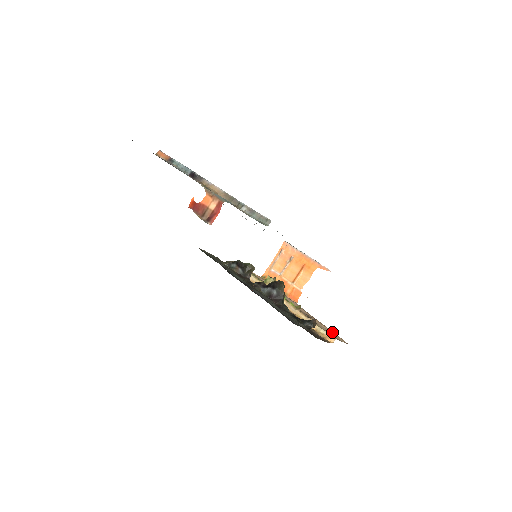
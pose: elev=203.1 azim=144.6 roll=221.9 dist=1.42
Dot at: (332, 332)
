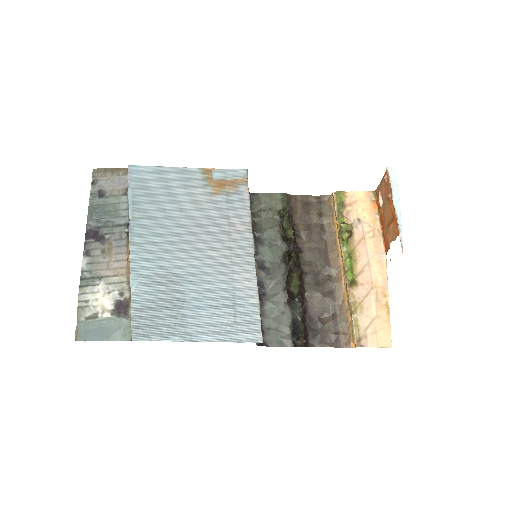
Dot at: (384, 323)
